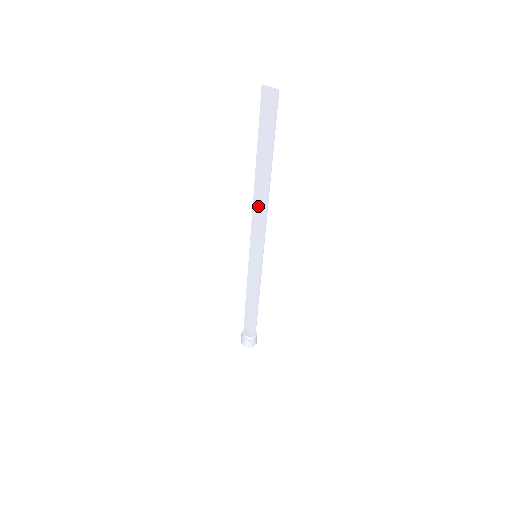
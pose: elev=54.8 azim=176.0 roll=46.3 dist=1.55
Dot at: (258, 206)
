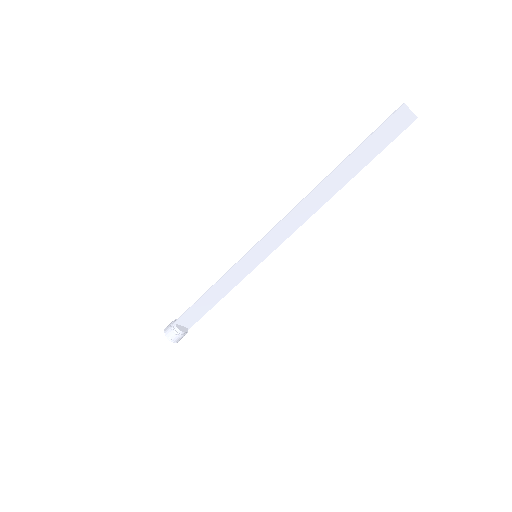
Dot at: (301, 211)
